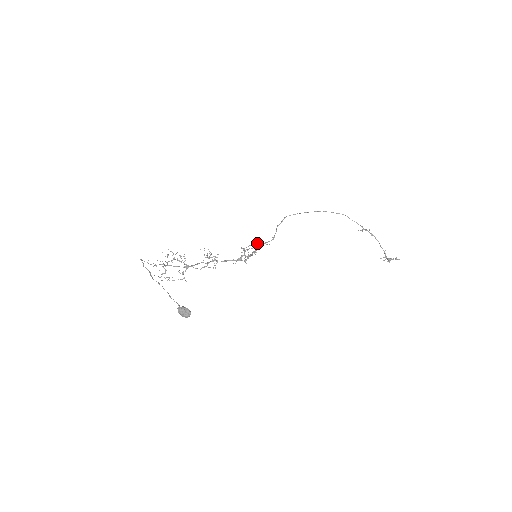
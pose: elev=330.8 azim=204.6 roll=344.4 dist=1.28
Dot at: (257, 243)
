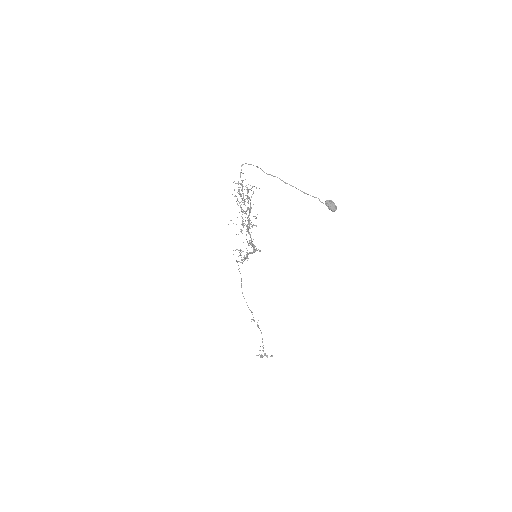
Dot at: (240, 255)
